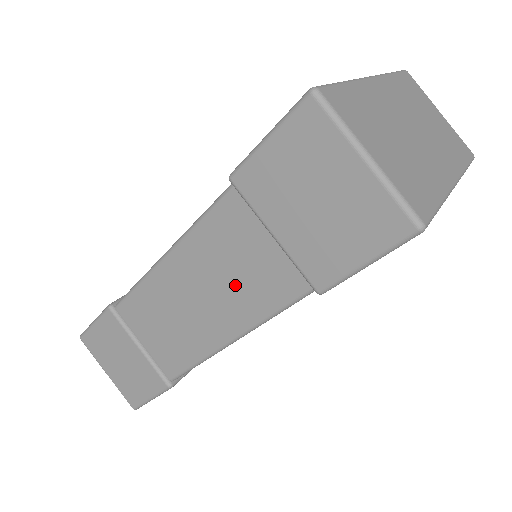
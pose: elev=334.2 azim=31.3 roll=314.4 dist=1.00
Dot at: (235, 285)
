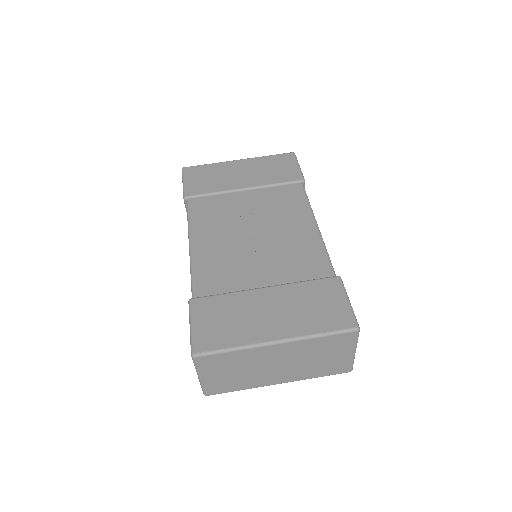
Dot at: occluded
